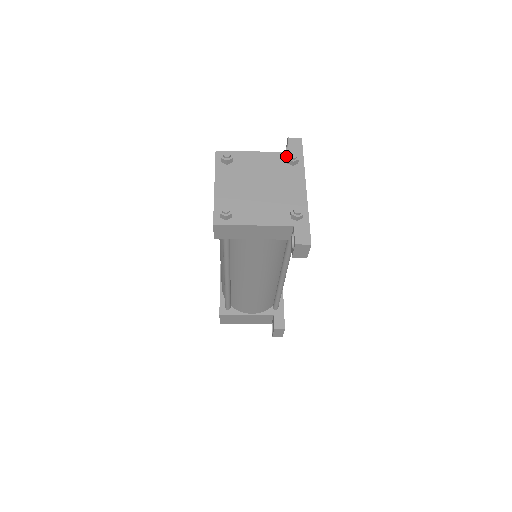
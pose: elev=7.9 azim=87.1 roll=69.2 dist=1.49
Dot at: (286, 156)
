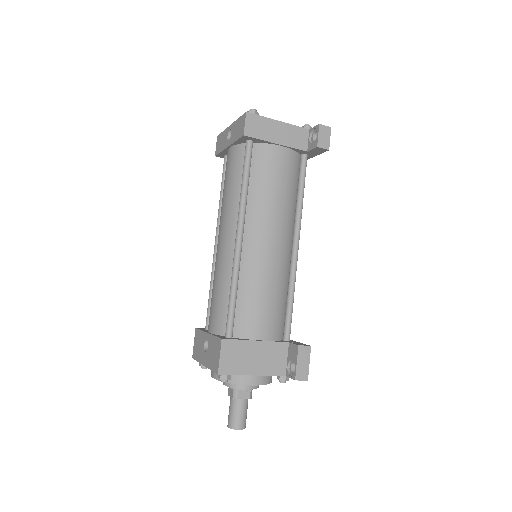
Dot at: occluded
